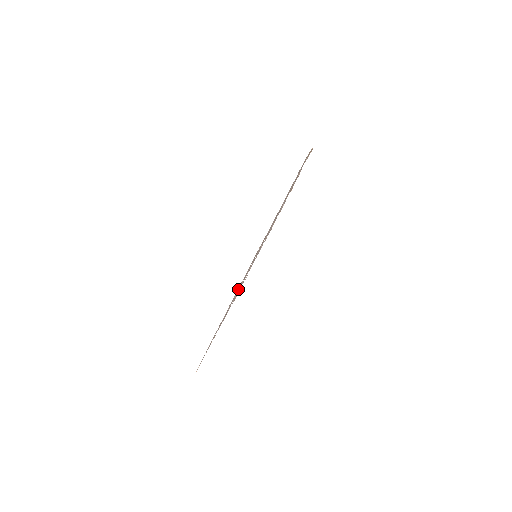
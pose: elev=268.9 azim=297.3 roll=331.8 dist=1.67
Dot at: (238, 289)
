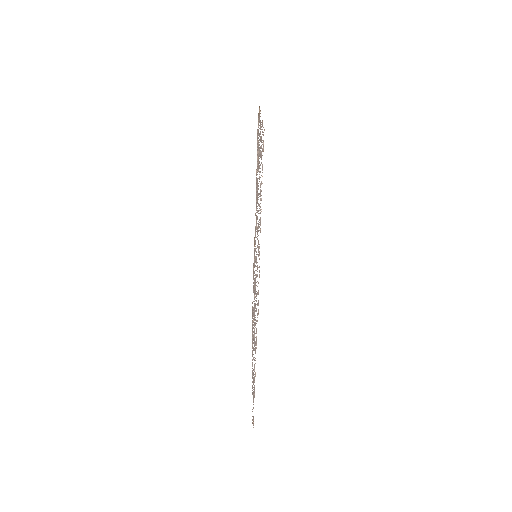
Dot at: occluded
